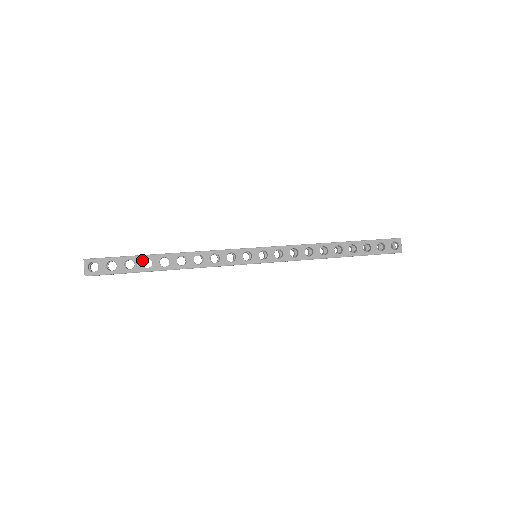
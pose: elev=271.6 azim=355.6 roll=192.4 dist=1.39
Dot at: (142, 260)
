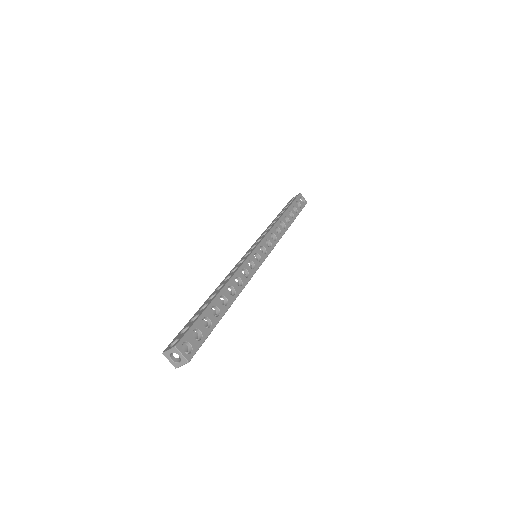
Dot at: (211, 311)
